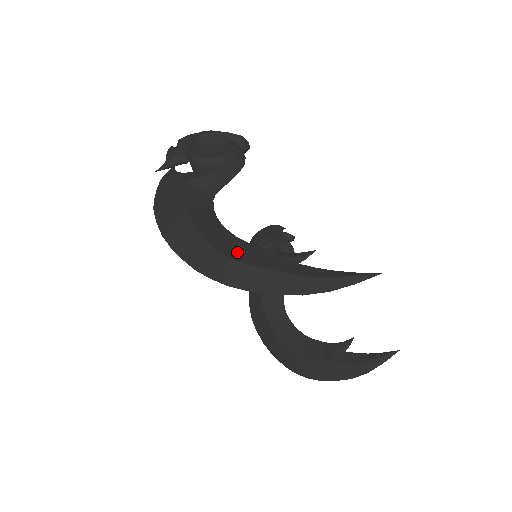
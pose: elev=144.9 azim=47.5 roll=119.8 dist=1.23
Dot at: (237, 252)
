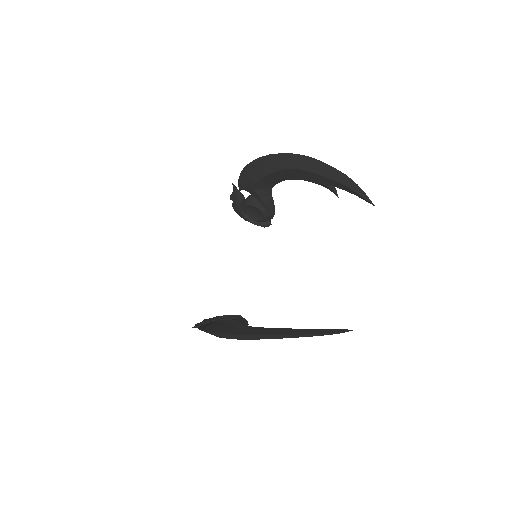
Dot at: occluded
